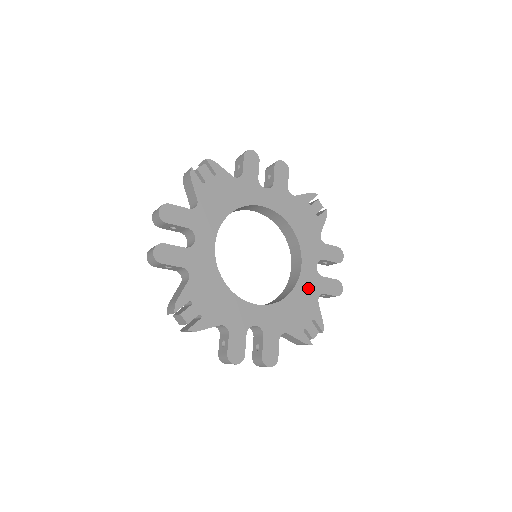
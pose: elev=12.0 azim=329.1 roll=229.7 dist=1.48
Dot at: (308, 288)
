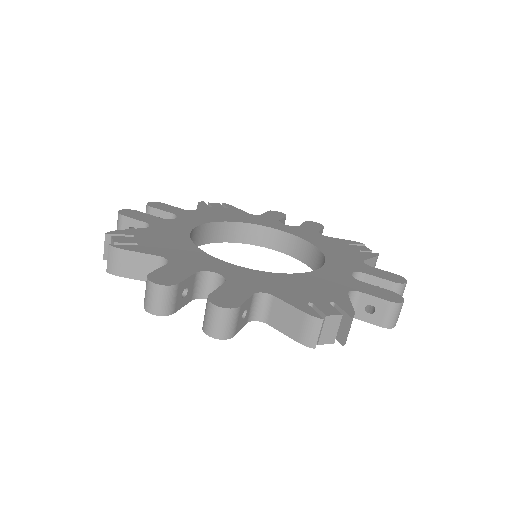
Dot at: (330, 280)
